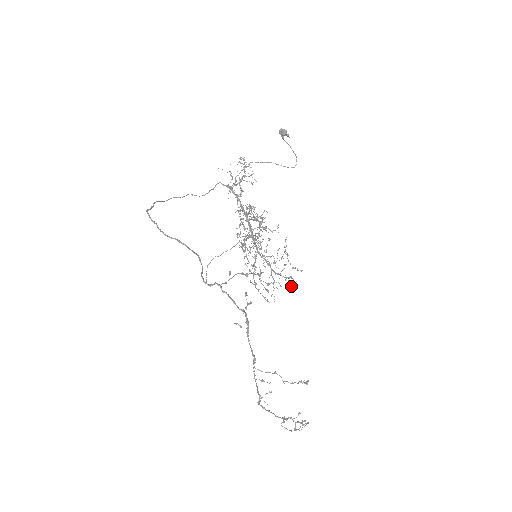
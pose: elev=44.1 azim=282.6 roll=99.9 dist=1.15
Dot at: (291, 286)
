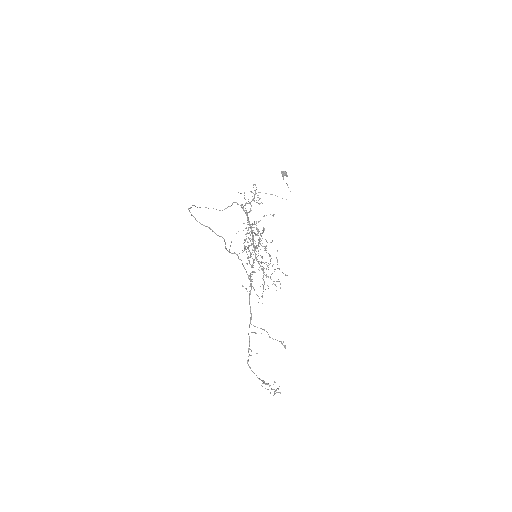
Dot at: occluded
